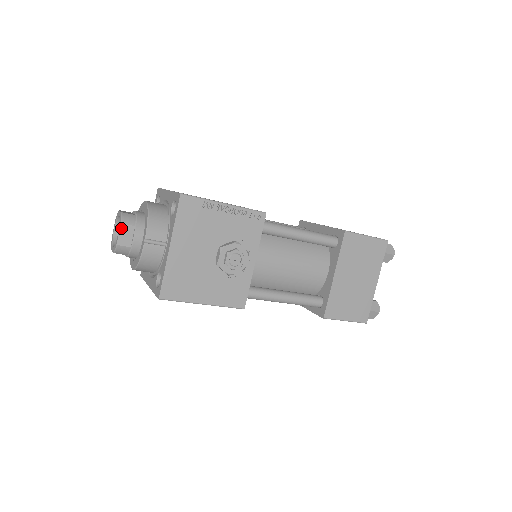
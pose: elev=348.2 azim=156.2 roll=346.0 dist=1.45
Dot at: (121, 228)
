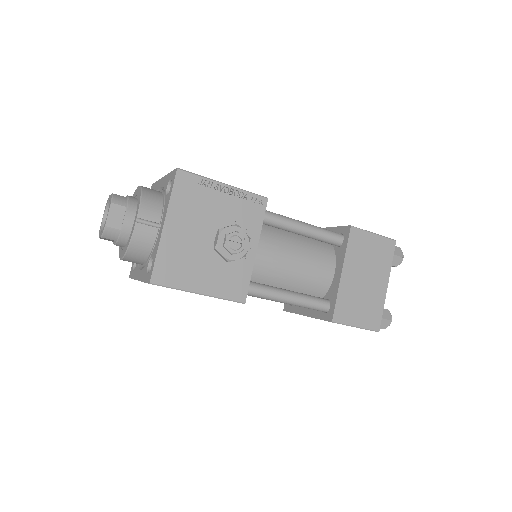
Dot at: (111, 208)
